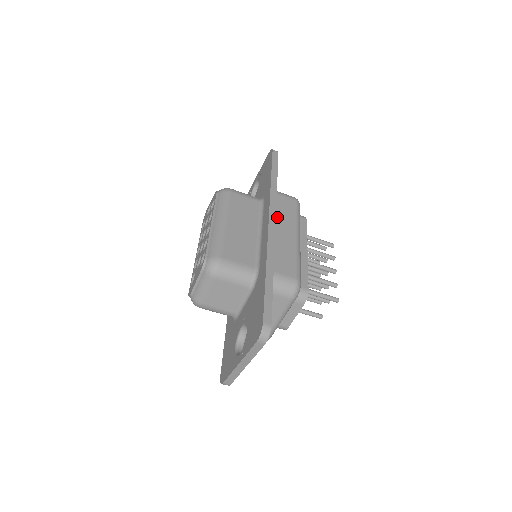
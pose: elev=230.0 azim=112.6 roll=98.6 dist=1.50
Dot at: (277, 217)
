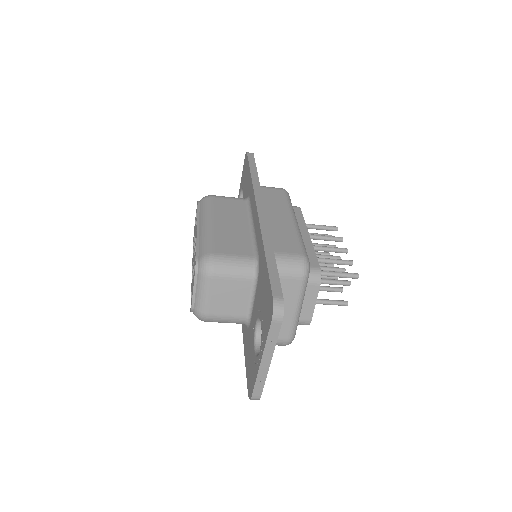
Dot at: (266, 206)
